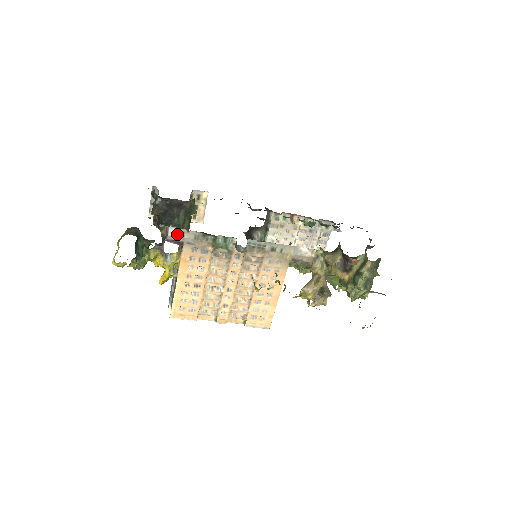
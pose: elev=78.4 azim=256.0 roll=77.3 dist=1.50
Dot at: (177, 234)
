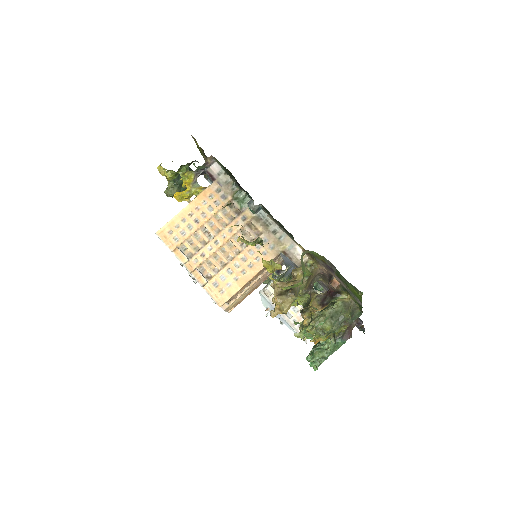
Dot at: (216, 171)
